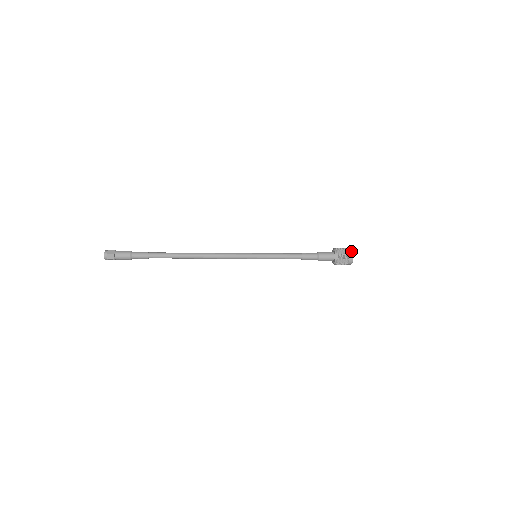
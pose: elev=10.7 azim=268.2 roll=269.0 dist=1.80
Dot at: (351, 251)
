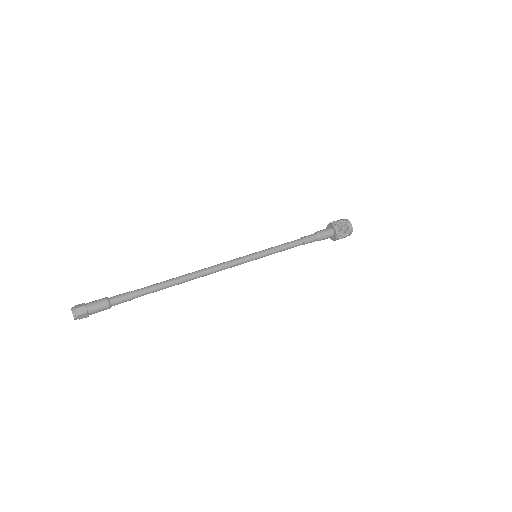
Dot at: (351, 233)
